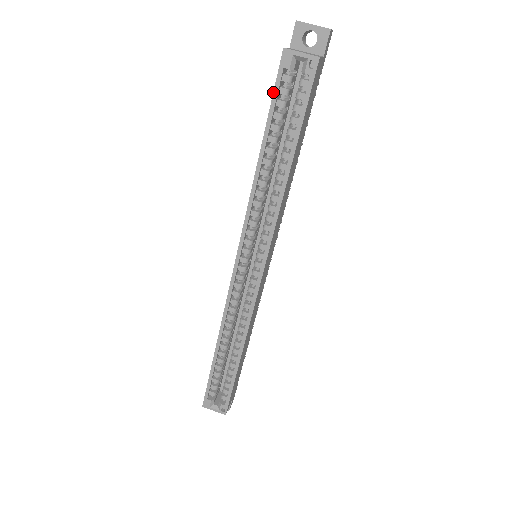
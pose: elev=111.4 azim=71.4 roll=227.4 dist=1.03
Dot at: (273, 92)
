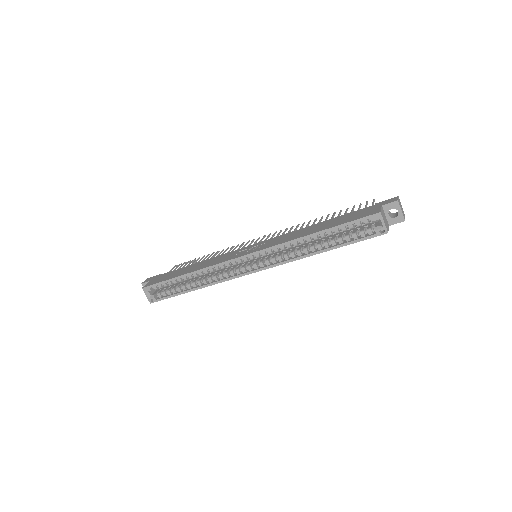
Dot at: (355, 220)
